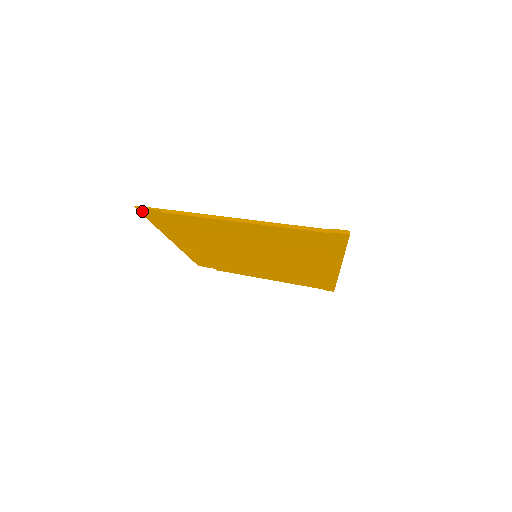
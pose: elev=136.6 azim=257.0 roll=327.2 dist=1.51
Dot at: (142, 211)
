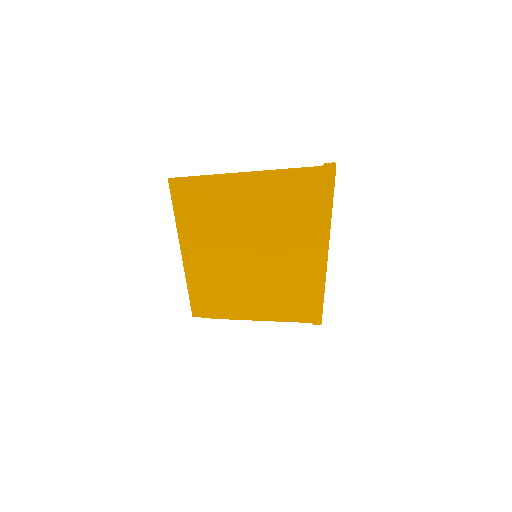
Dot at: (172, 186)
